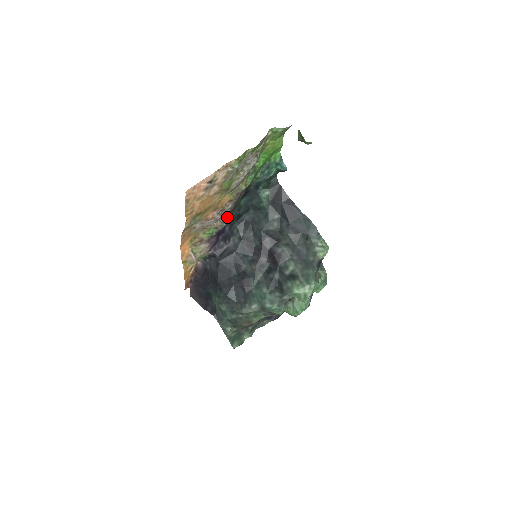
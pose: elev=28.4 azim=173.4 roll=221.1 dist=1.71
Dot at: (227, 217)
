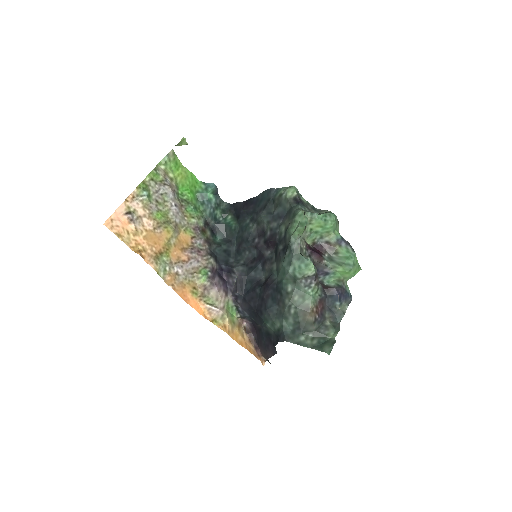
Dot at: (208, 254)
